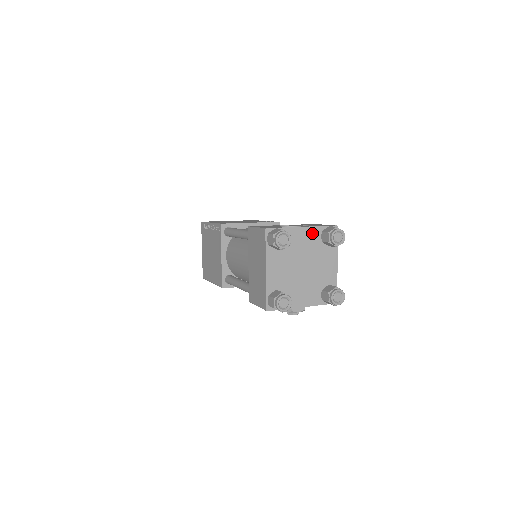
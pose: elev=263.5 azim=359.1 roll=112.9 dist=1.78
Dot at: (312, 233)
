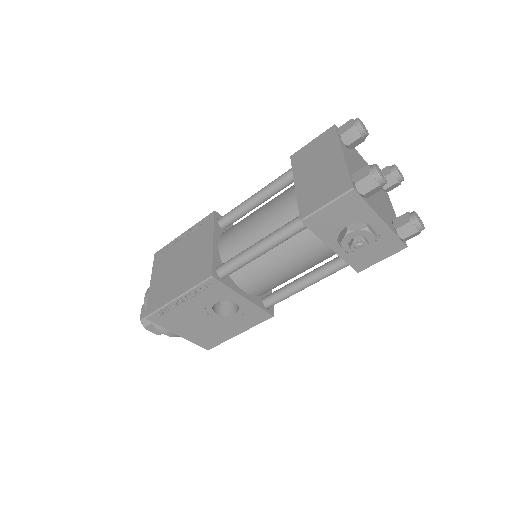
Dot at: occluded
